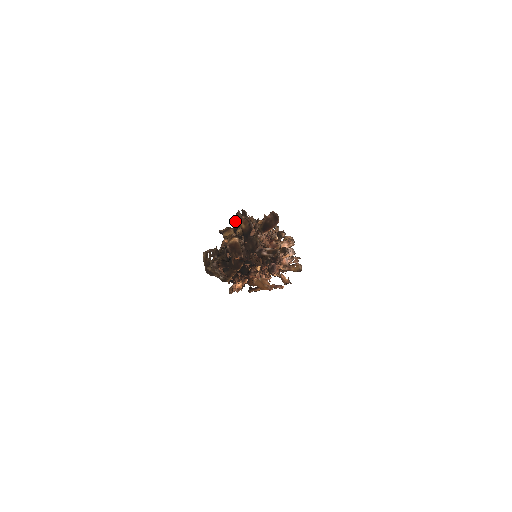
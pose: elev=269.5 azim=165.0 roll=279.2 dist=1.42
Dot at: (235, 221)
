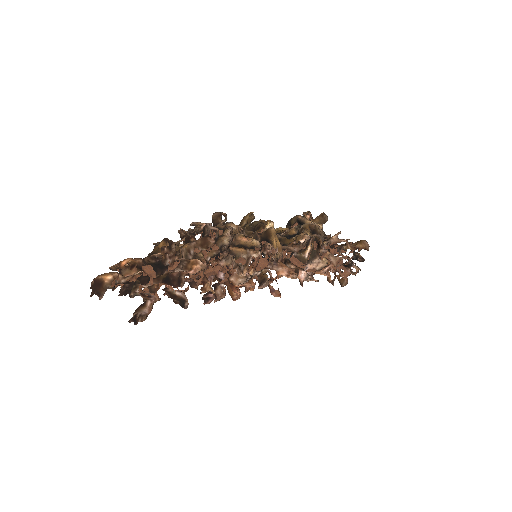
Dot at: (203, 229)
